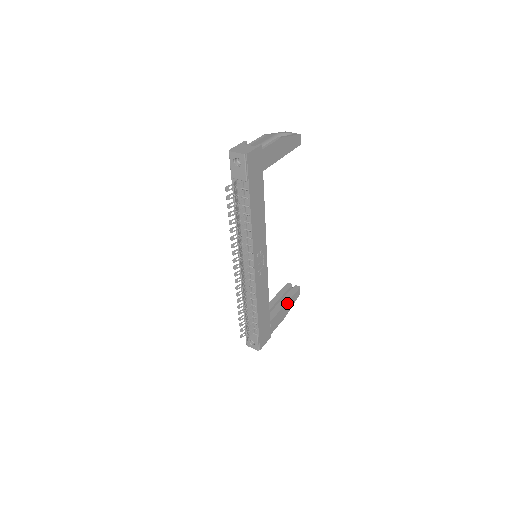
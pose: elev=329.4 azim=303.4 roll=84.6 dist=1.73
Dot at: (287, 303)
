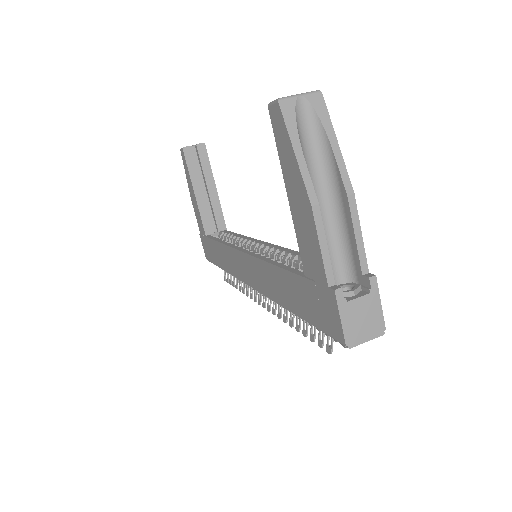
Dot at: (214, 184)
